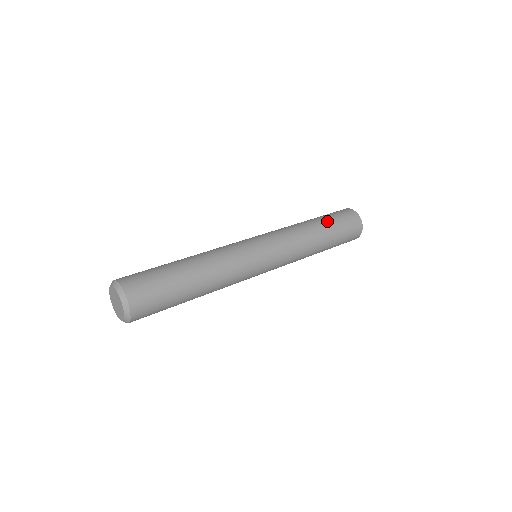
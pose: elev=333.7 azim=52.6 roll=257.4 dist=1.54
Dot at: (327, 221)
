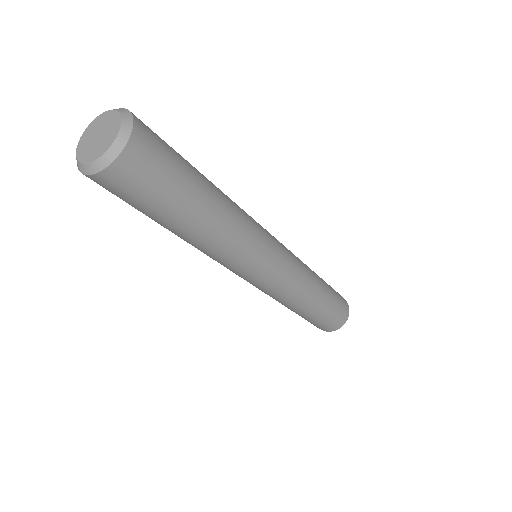
Dot at: occluded
